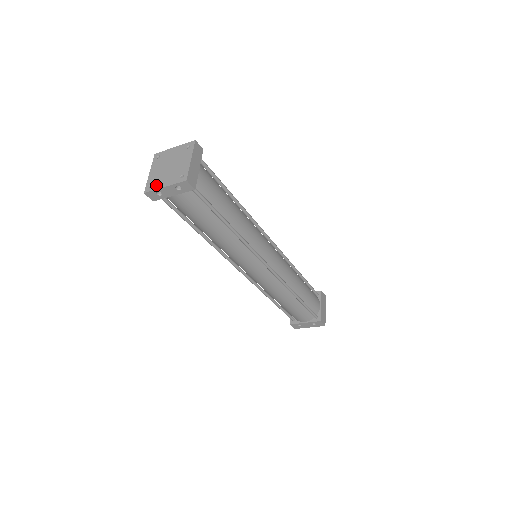
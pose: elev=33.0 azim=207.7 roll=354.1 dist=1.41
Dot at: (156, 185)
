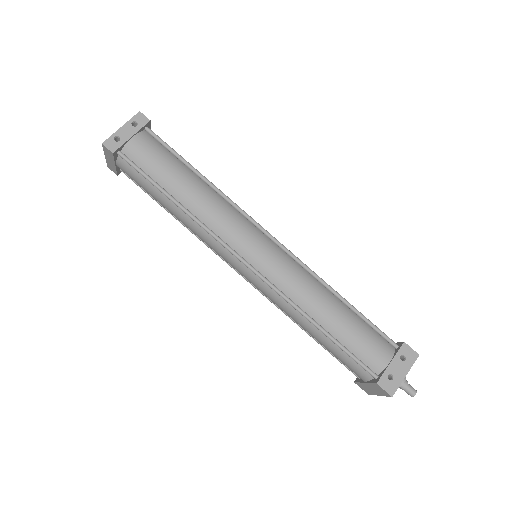
Dot at: (113, 137)
